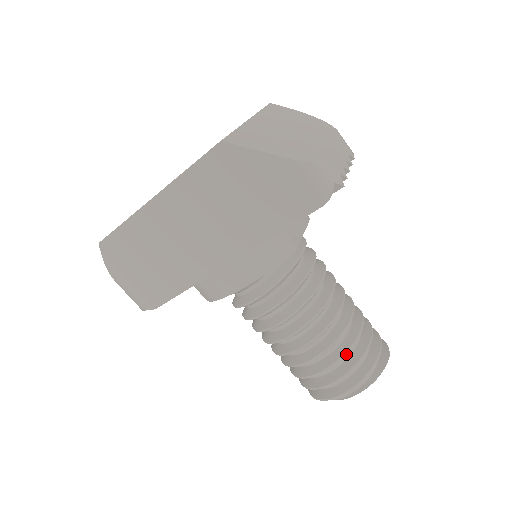
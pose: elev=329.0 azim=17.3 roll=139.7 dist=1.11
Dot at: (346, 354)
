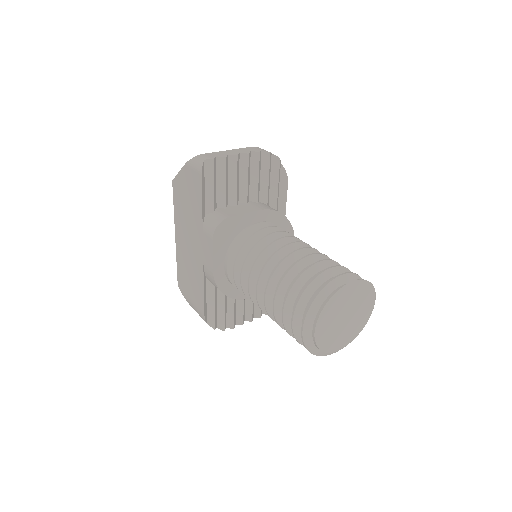
Dot at: (301, 289)
